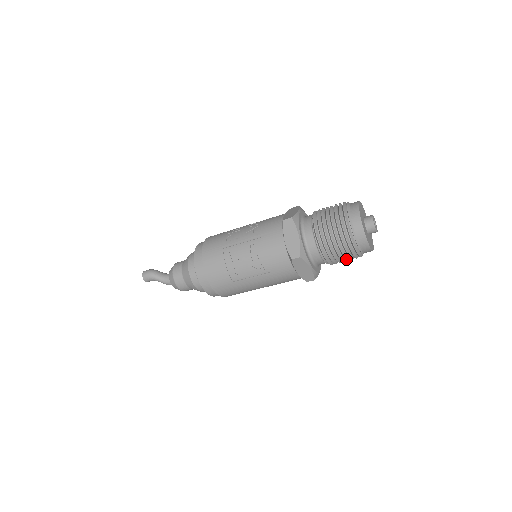
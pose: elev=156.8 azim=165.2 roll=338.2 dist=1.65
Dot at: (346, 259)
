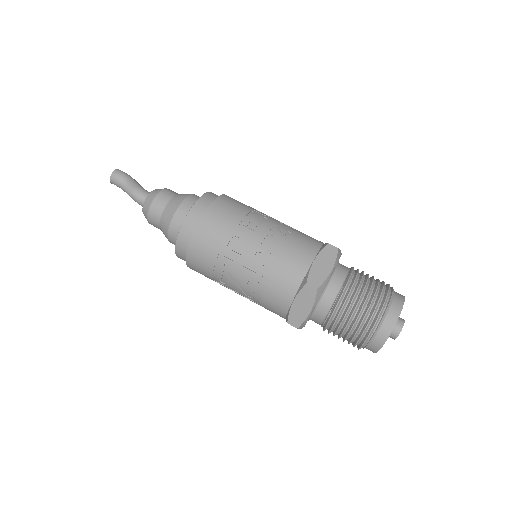
Dot at: occluded
